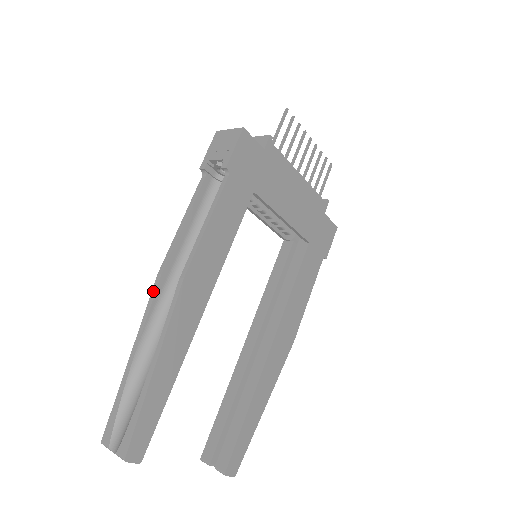
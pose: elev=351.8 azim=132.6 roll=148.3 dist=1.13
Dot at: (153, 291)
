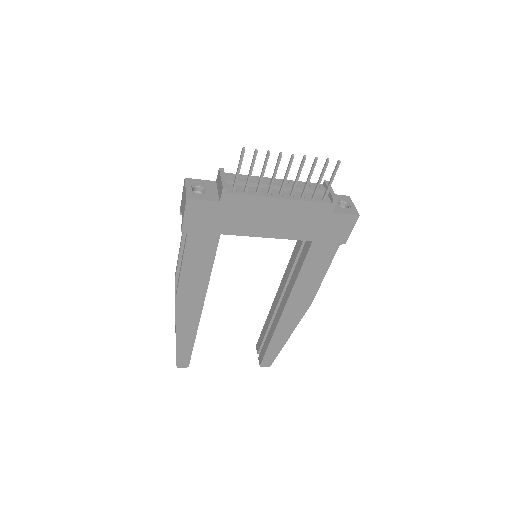
Dot at: (175, 287)
